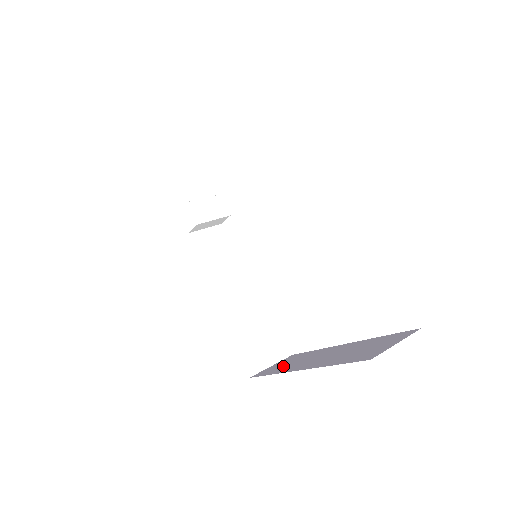
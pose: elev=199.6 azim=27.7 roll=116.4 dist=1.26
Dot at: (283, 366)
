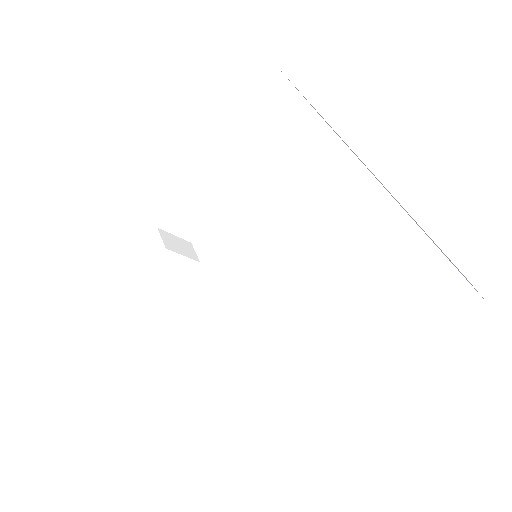
Dot at: occluded
